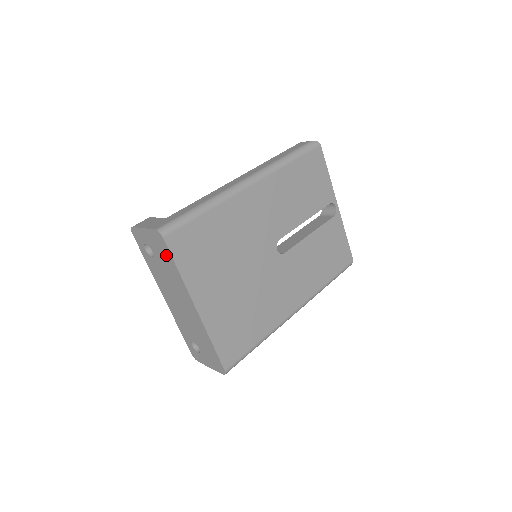
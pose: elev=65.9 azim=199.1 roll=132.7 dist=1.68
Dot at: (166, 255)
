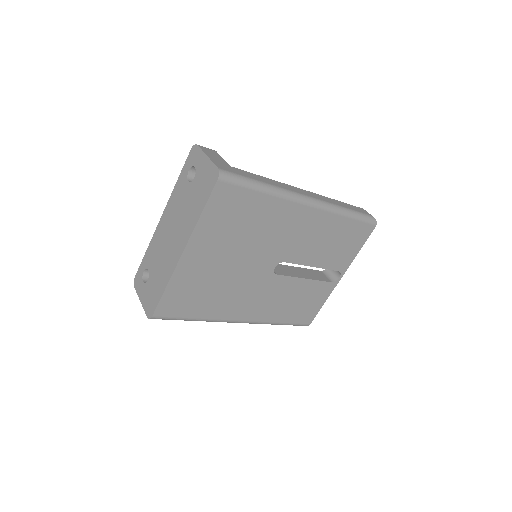
Dot at: (204, 193)
